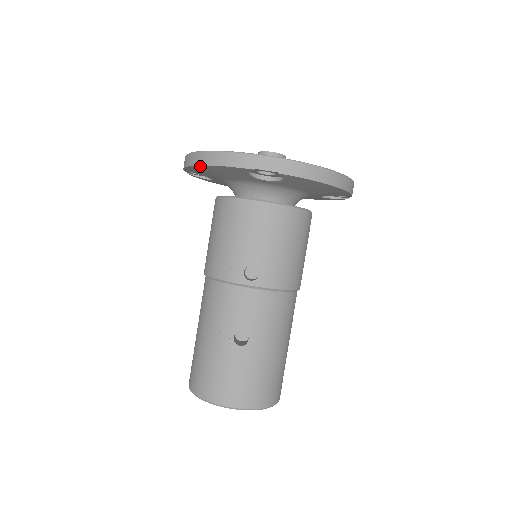
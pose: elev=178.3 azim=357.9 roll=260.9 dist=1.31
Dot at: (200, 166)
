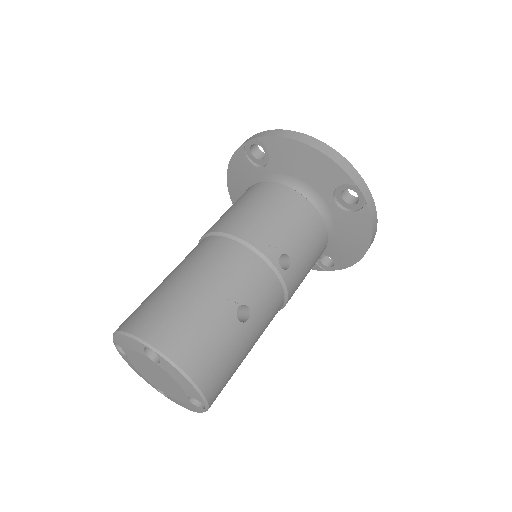
Dot at: (306, 146)
